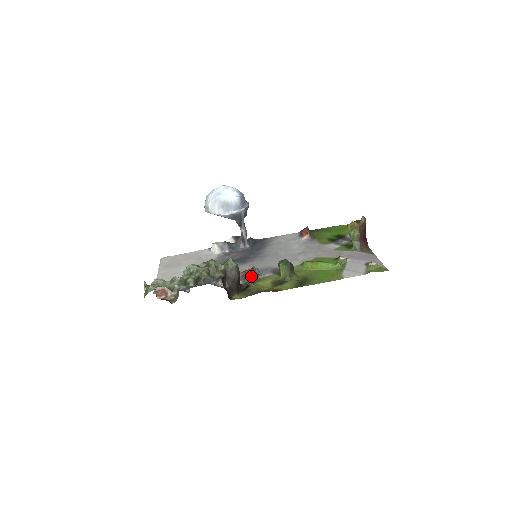
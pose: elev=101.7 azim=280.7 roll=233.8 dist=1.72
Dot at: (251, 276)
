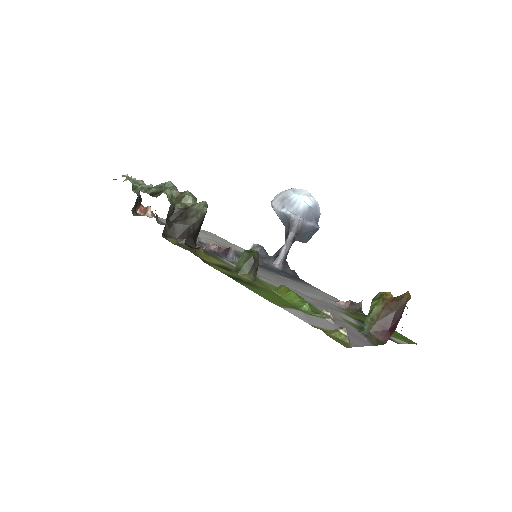
Dot at: (221, 256)
